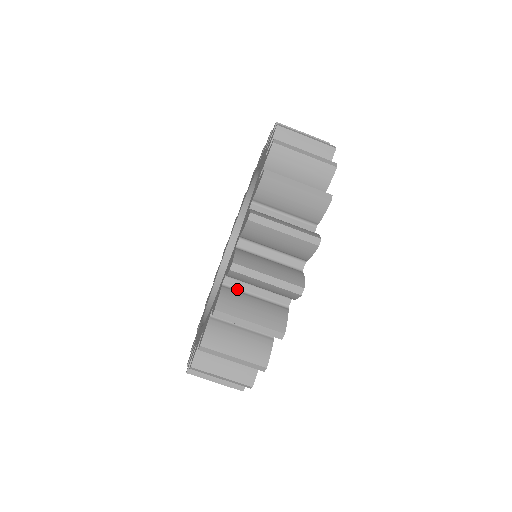
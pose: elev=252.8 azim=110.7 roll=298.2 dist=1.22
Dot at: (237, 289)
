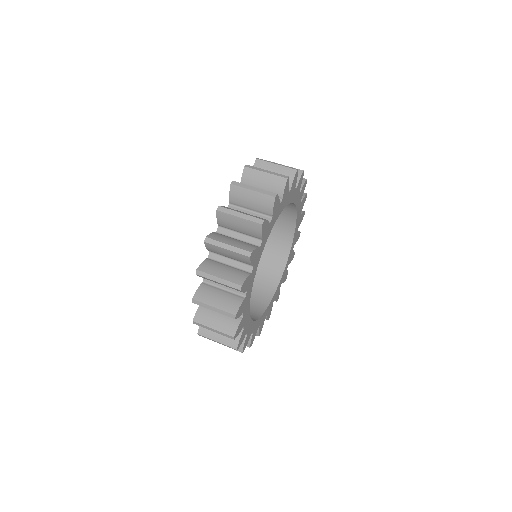
Dot at: occluded
